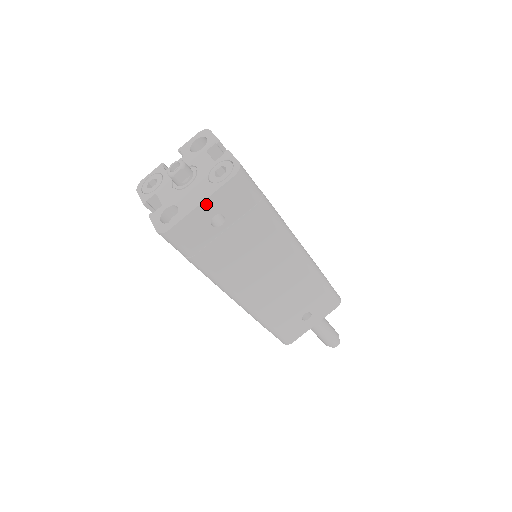
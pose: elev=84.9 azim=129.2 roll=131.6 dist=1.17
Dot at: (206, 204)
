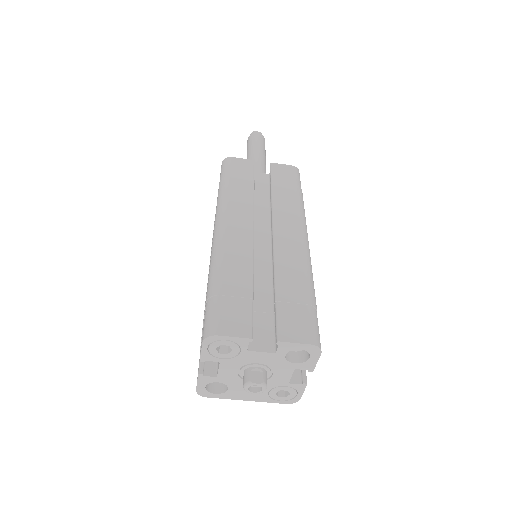
Dot at: (250, 397)
